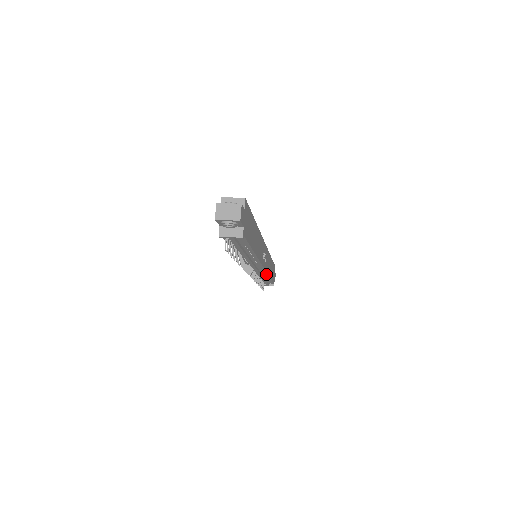
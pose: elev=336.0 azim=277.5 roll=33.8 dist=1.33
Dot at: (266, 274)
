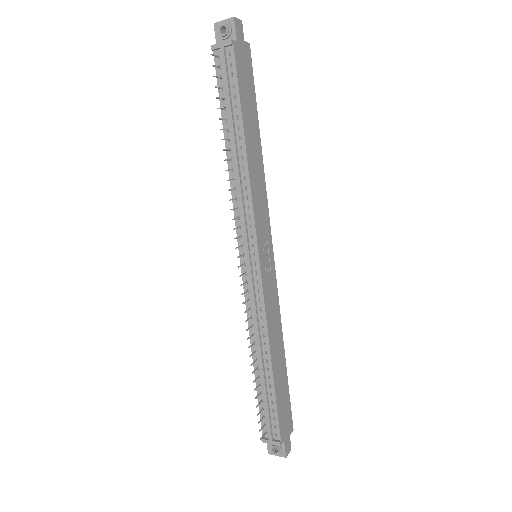
Dot at: (265, 325)
